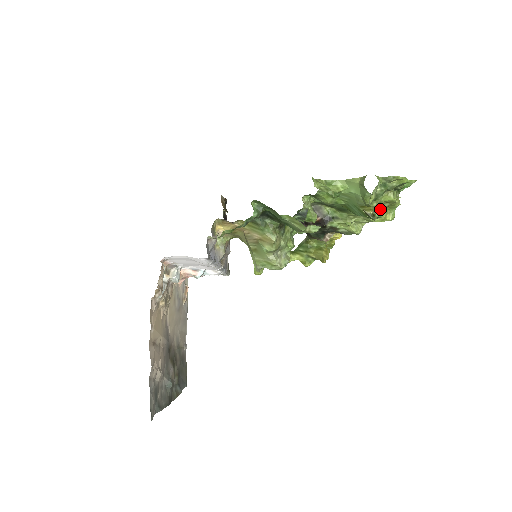
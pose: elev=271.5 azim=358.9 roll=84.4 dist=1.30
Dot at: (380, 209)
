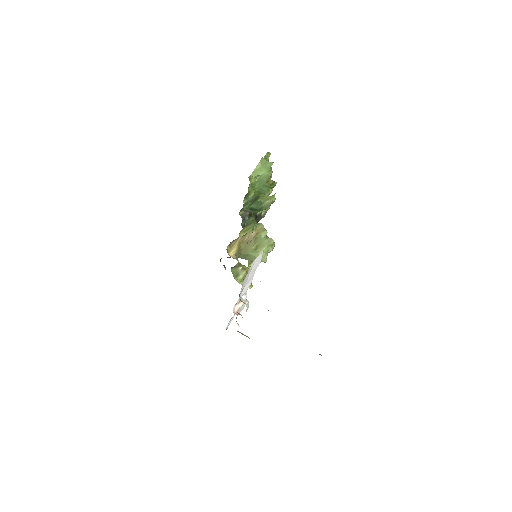
Dot at: occluded
